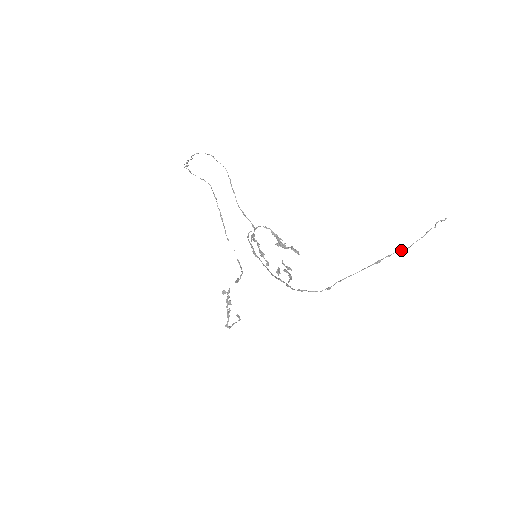
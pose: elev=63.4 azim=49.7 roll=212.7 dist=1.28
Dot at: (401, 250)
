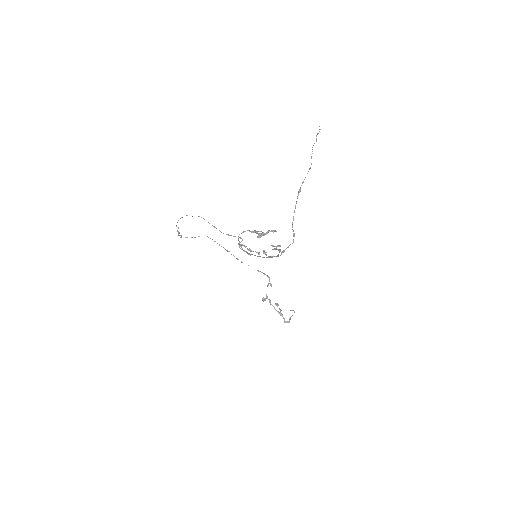
Dot at: occluded
